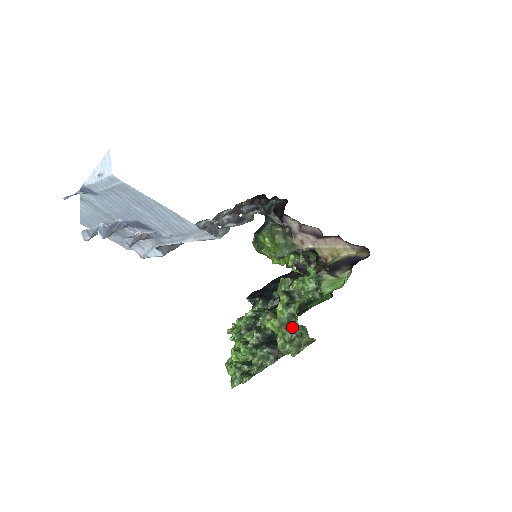
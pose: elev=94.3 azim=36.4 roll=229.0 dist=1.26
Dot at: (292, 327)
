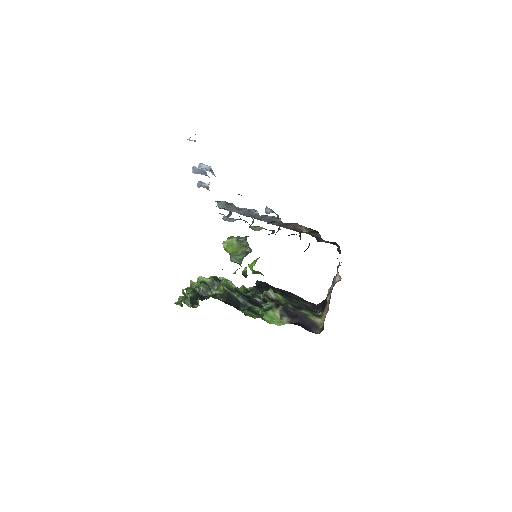
Dot at: (183, 289)
